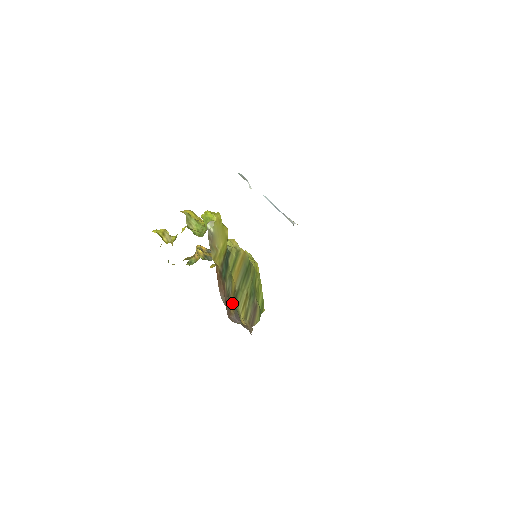
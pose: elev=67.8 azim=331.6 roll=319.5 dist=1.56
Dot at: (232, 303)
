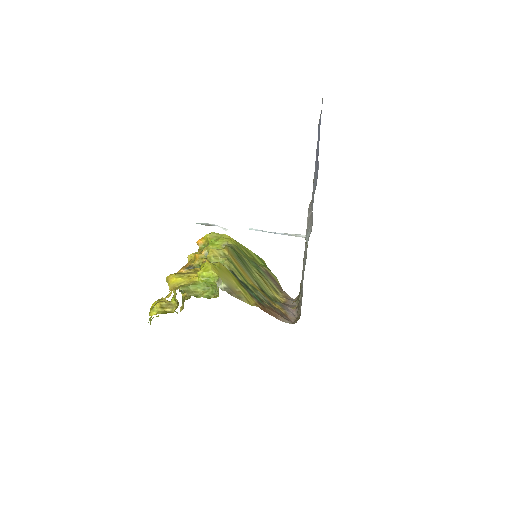
Dot at: (273, 303)
